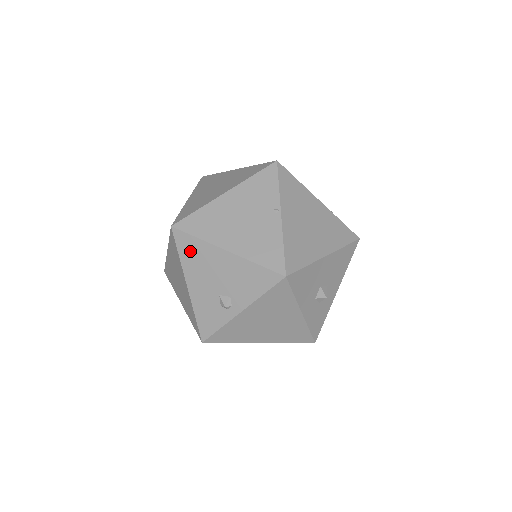
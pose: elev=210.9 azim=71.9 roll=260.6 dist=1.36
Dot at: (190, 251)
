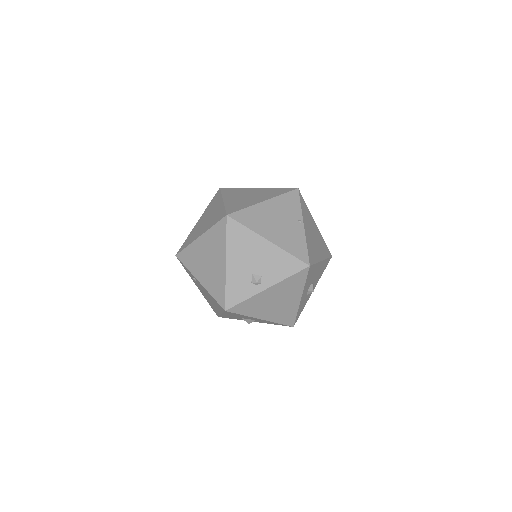
Dot at: (238, 236)
